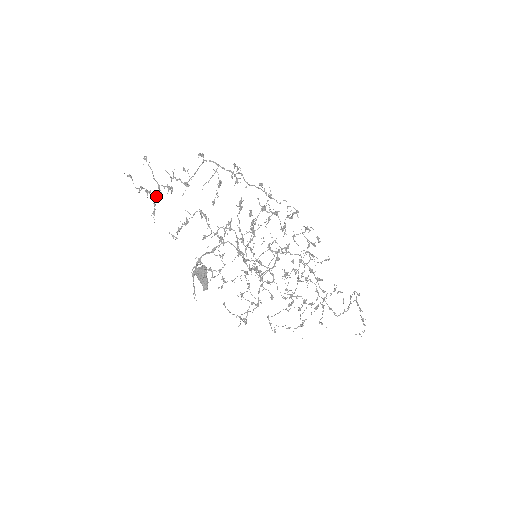
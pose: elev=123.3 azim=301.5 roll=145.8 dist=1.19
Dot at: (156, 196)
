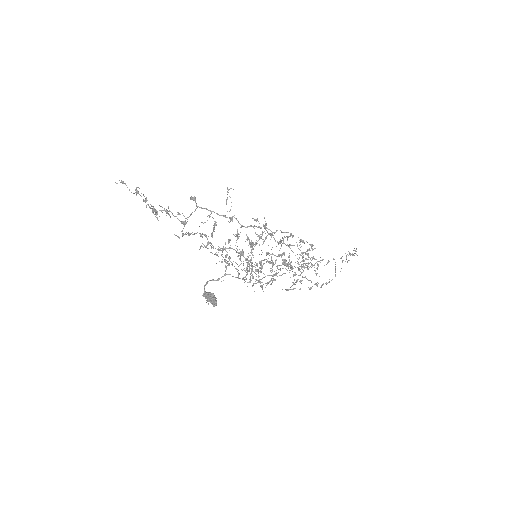
Dot at: occluded
